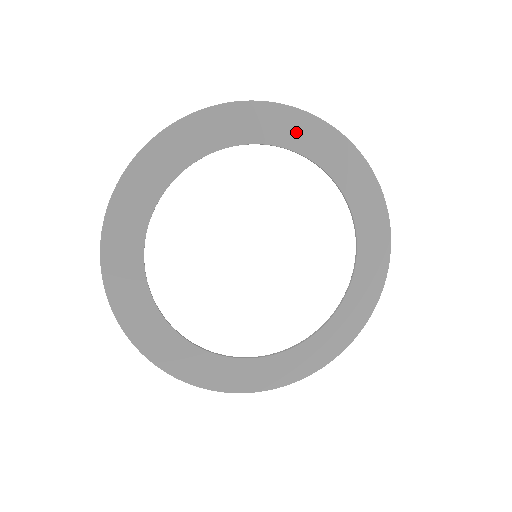
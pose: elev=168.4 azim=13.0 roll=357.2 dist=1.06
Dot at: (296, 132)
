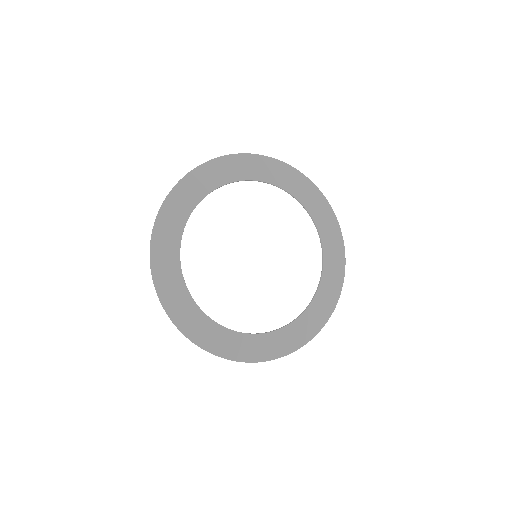
Dot at: (216, 175)
